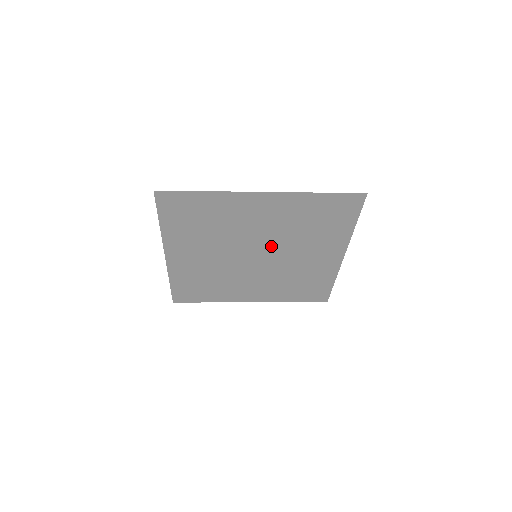
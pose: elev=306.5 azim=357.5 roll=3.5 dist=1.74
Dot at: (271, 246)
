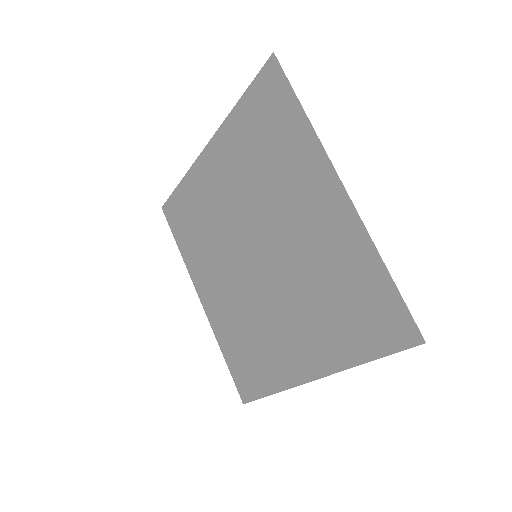
Dot at: (278, 264)
